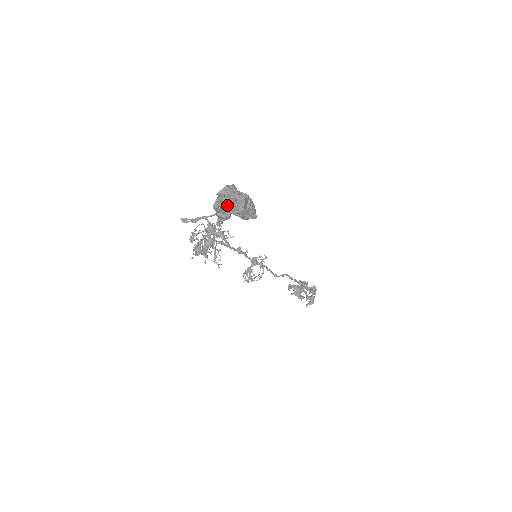
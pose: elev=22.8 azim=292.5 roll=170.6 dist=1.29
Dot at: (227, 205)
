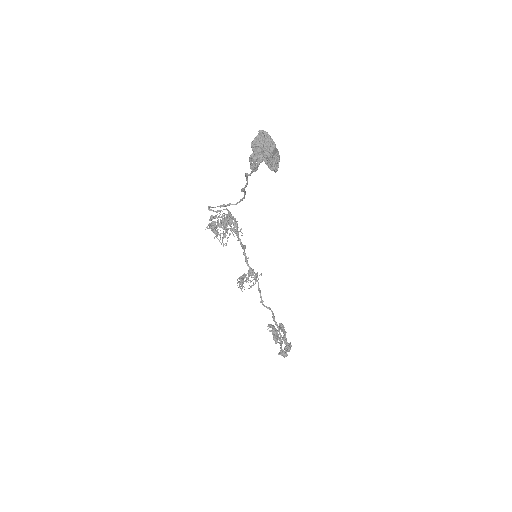
Dot at: (261, 146)
